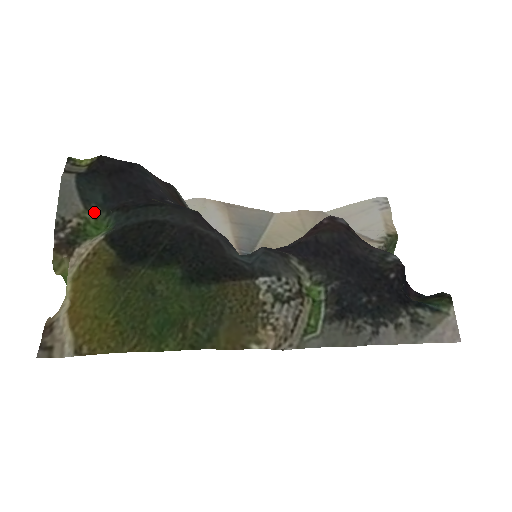
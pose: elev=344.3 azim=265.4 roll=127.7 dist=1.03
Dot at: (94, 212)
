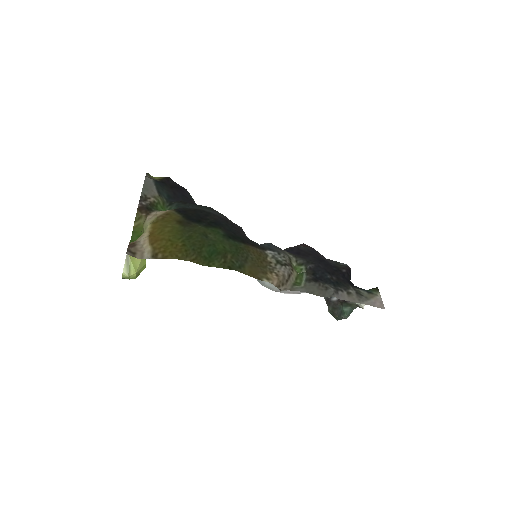
Dot at: (163, 200)
